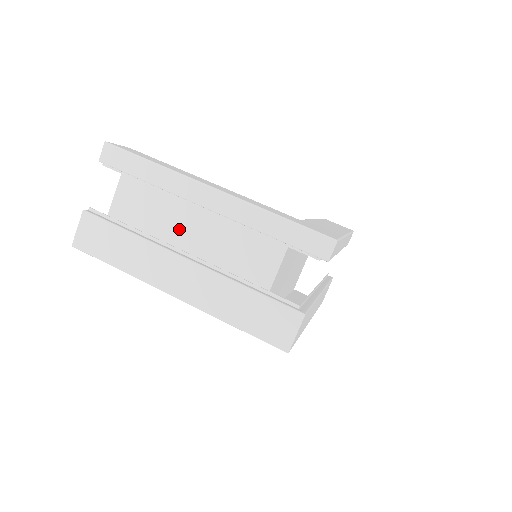
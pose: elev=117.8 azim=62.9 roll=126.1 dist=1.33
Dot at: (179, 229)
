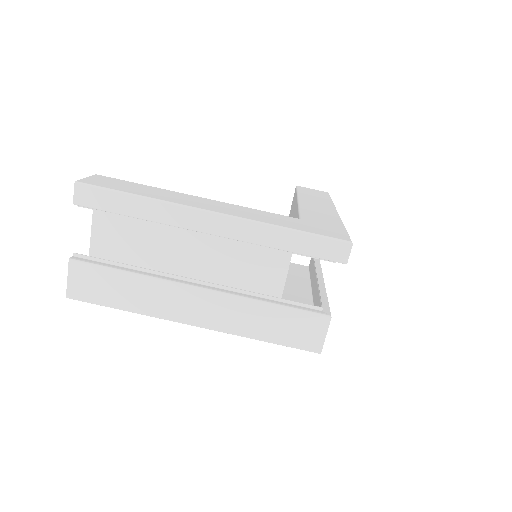
Dot at: (174, 250)
